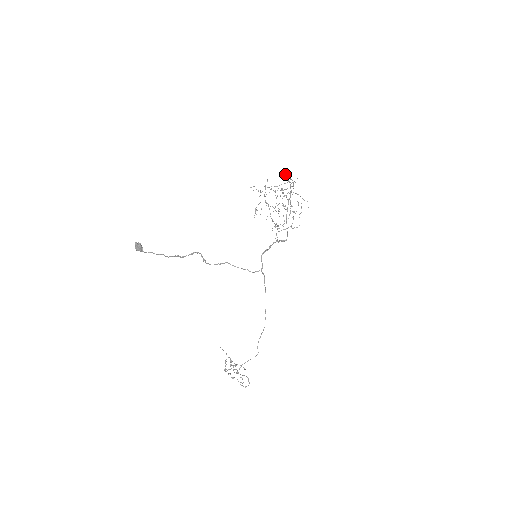
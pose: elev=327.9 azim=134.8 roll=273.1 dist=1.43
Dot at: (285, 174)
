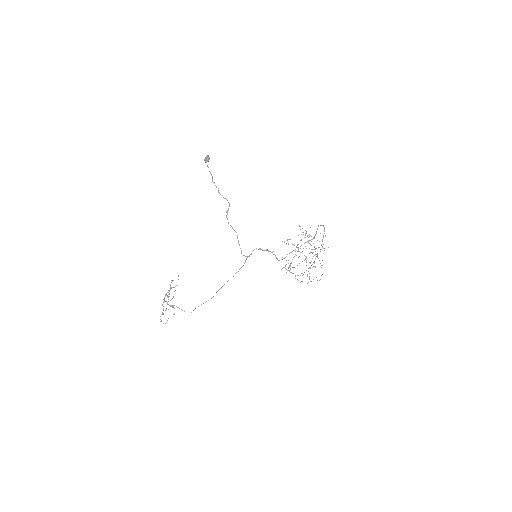
Dot at: occluded
